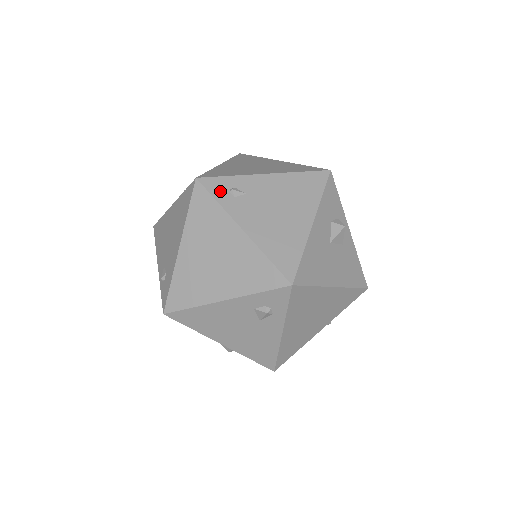
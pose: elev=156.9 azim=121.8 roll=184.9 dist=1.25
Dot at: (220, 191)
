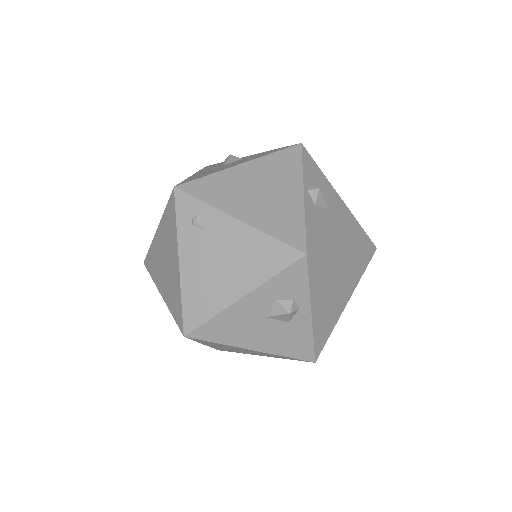
Dot at: (185, 213)
